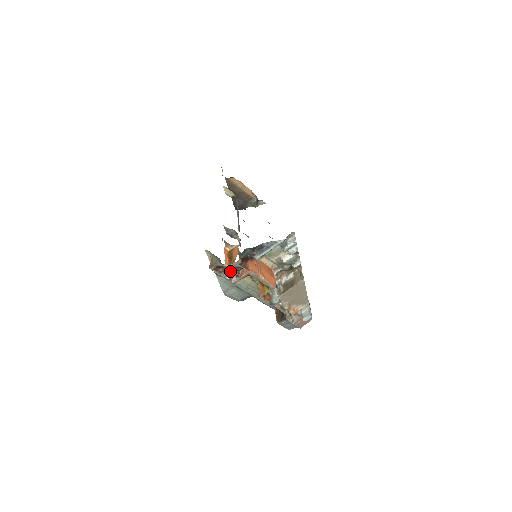
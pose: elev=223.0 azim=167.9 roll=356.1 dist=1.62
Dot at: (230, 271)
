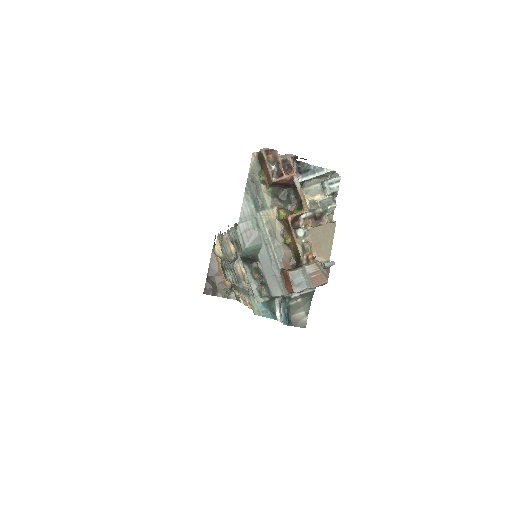
Dot at: (277, 165)
